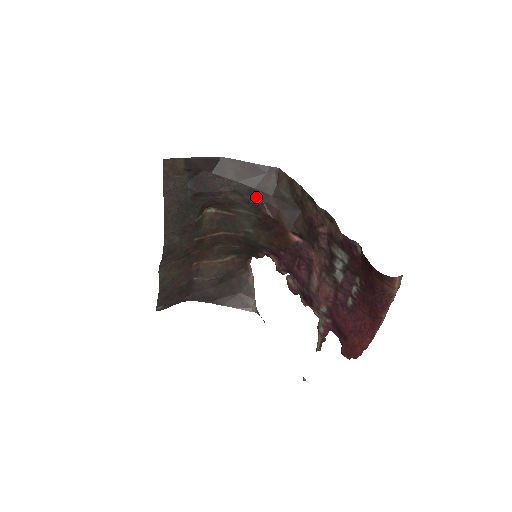
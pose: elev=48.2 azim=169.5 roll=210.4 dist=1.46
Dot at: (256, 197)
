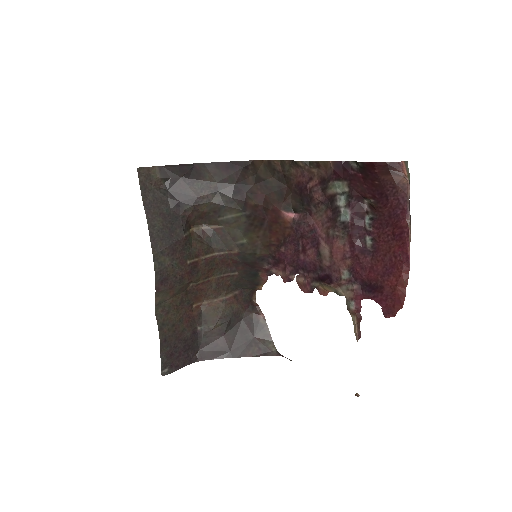
Dot at: (239, 192)
